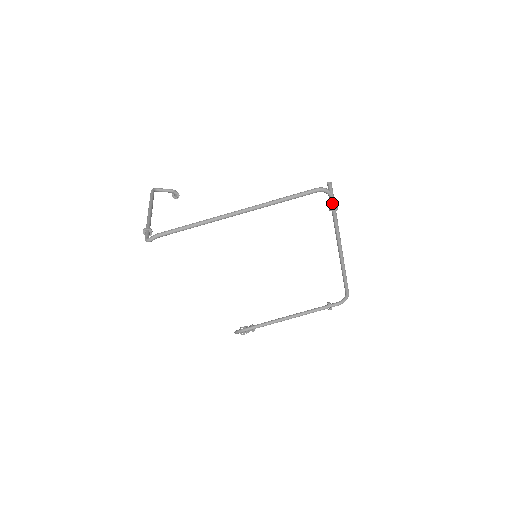
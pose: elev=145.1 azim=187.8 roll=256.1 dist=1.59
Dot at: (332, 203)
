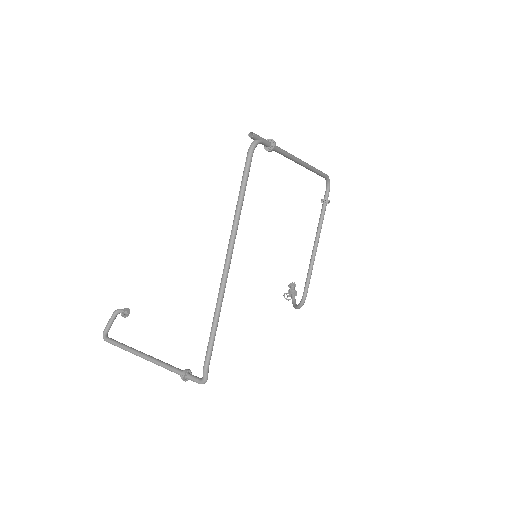
Dot at: (267, 144)
